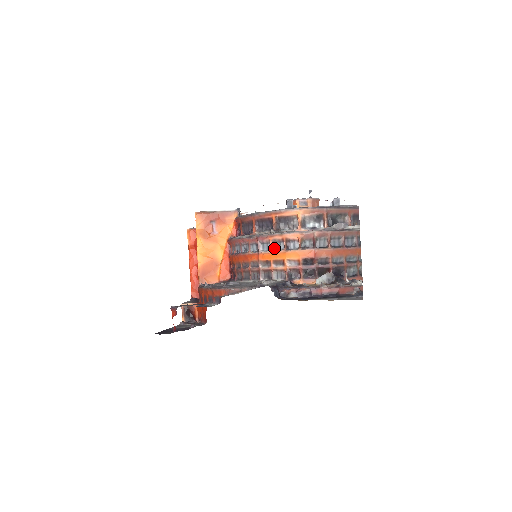
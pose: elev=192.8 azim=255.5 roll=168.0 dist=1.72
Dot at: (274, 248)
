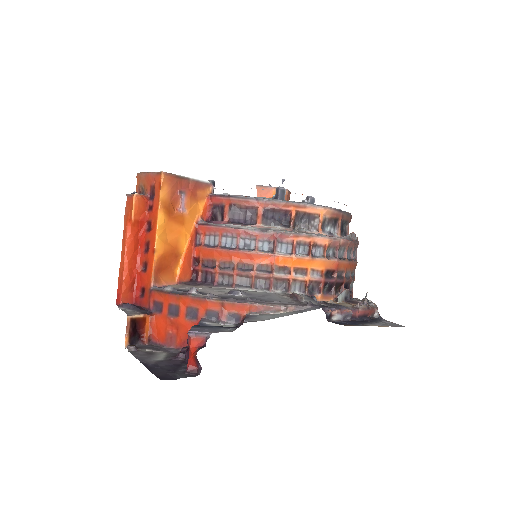
Dot at: (296, 252)
